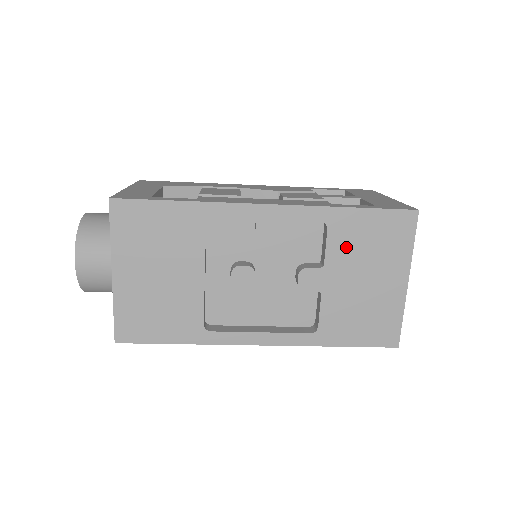
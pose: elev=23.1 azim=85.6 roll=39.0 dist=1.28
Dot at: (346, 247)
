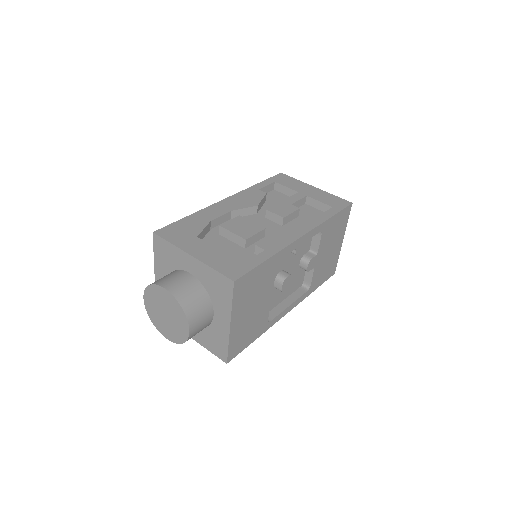
Dot at: (326, 238)
